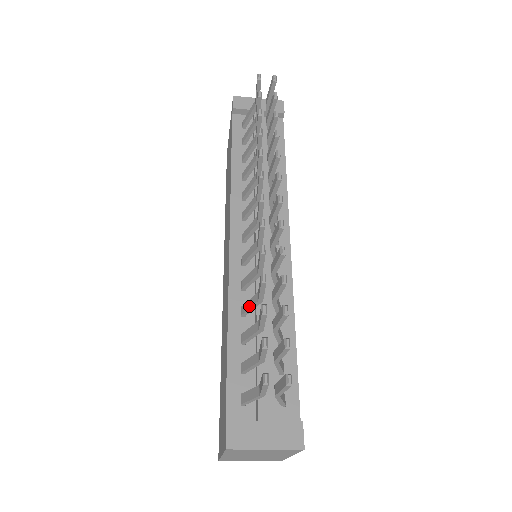
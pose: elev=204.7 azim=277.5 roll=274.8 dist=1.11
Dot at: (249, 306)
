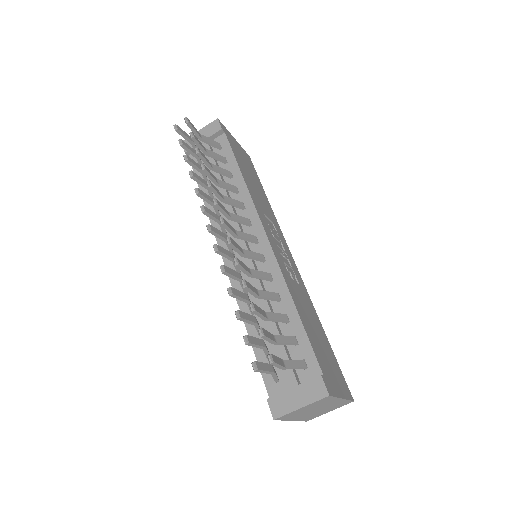
Dot at: occluded
